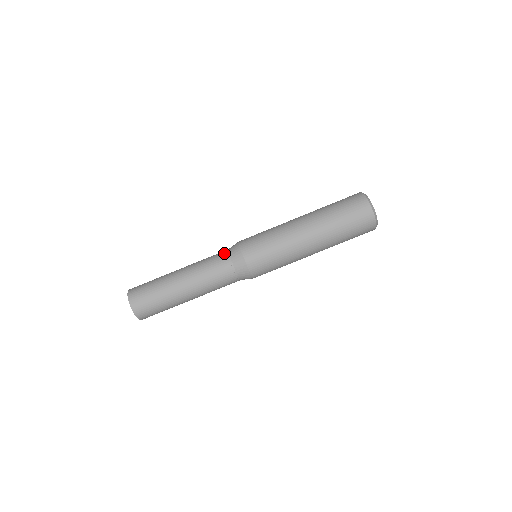
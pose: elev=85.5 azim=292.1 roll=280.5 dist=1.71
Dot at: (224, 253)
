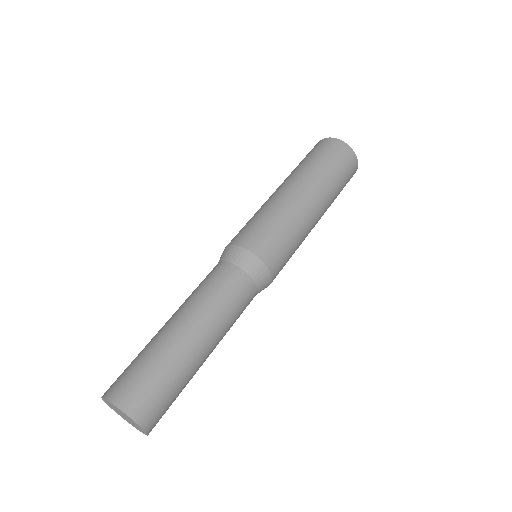
Dot at: (213, 268)
